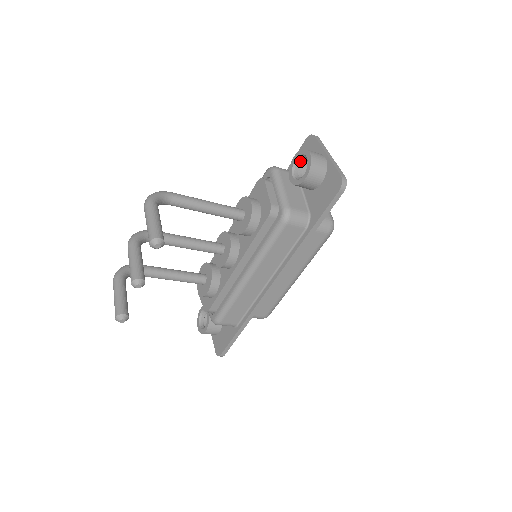
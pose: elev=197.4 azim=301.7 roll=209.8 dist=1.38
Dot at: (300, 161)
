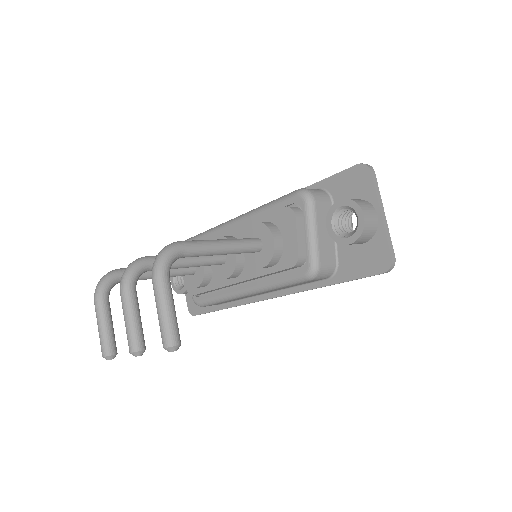
Dot at: (346, 209)
